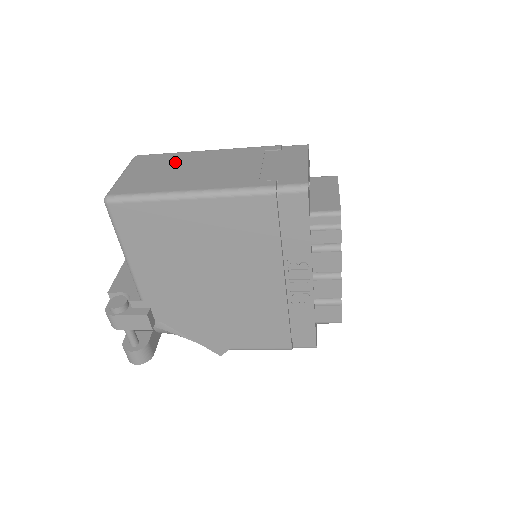
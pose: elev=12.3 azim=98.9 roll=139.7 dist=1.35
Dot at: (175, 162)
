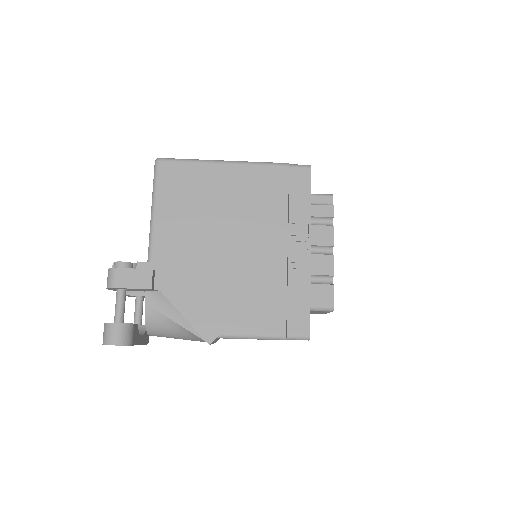
Dot at: occluded
